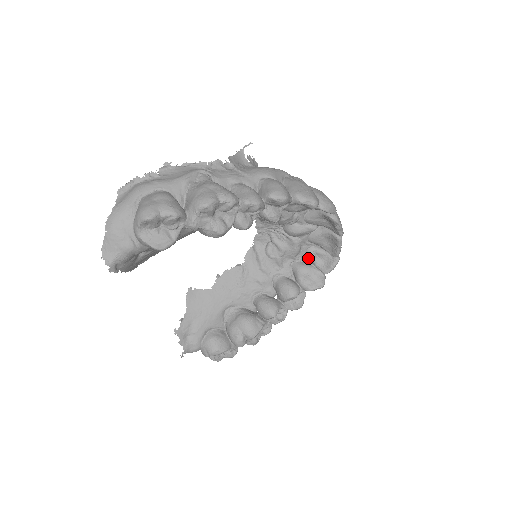
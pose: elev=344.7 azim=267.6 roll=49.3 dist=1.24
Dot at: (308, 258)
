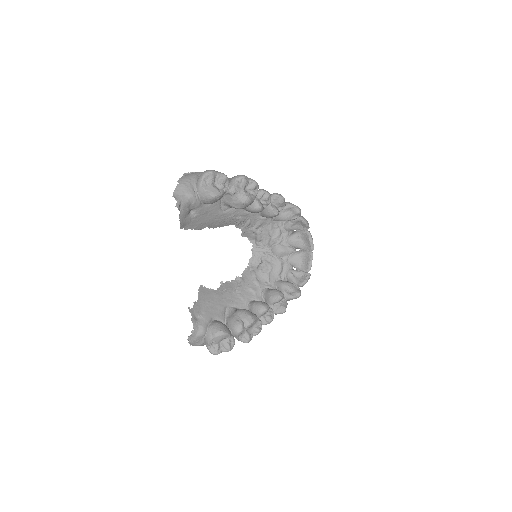
Dot at: (288, 278)
